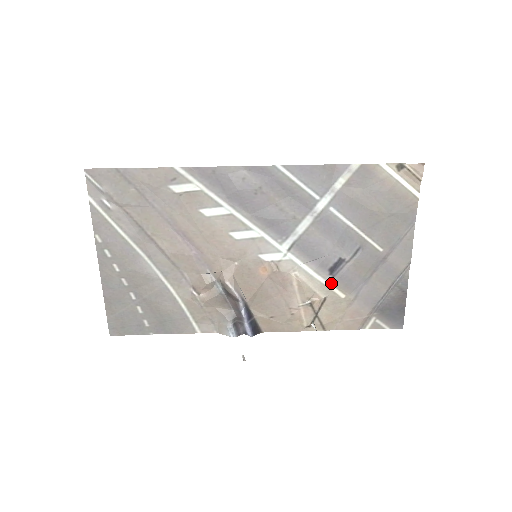
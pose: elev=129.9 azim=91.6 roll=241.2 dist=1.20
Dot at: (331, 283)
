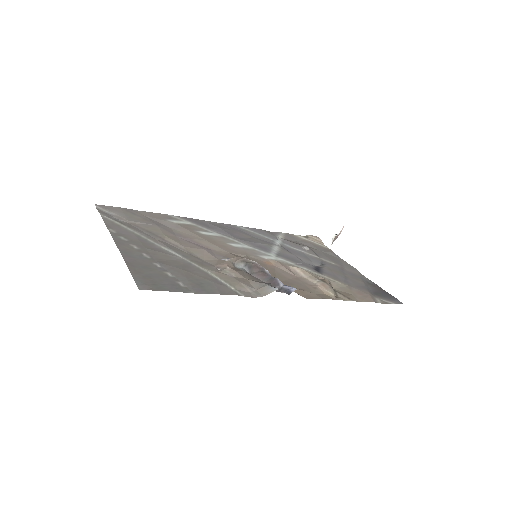
Dot at: (324, 275)
